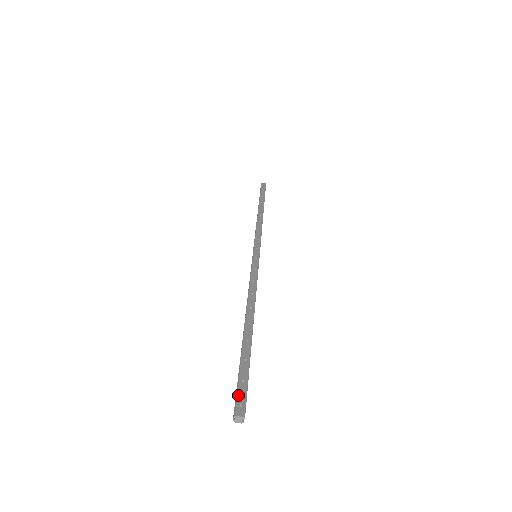
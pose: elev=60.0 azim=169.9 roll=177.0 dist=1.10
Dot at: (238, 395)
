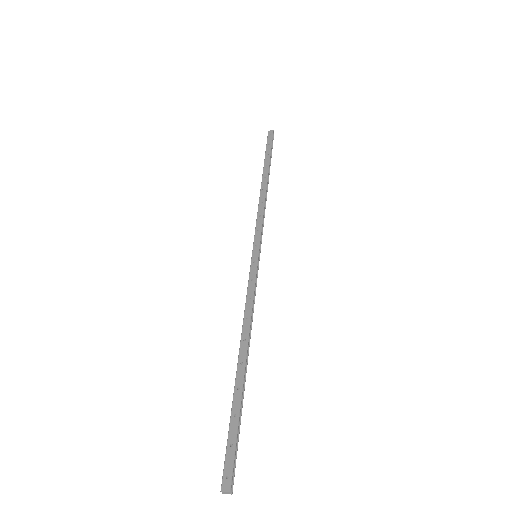
Dot at: (225, 465)
